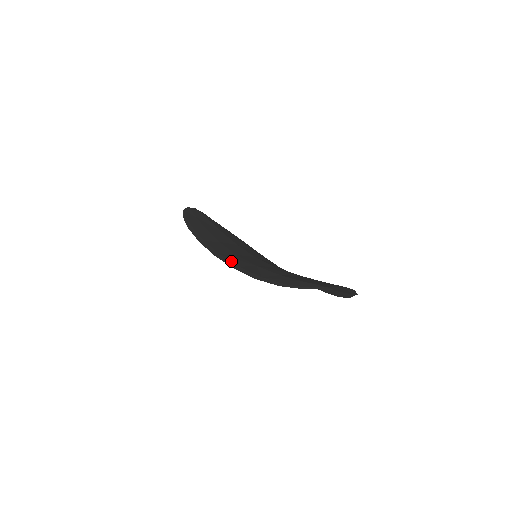
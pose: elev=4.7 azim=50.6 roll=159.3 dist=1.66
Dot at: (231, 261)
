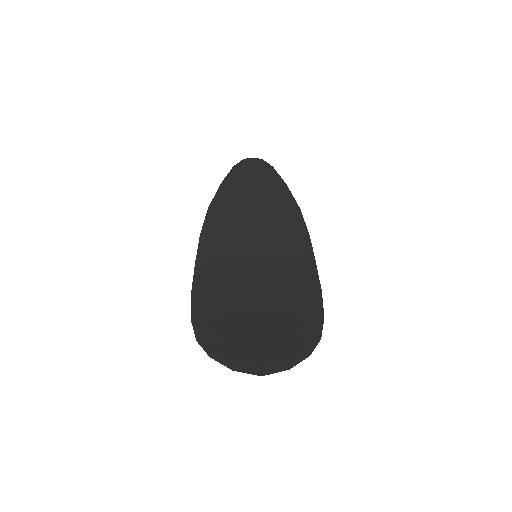
Dot at: (201, 277)
